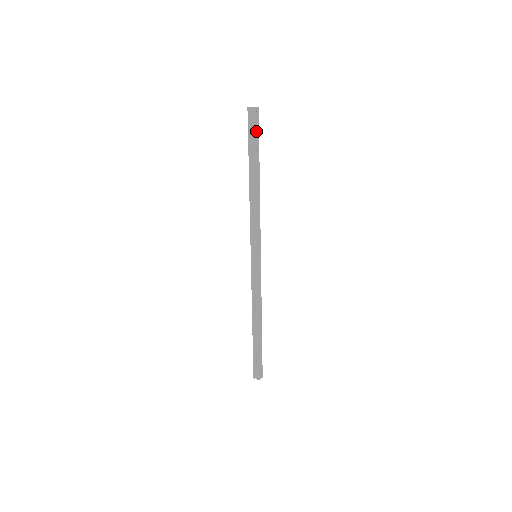
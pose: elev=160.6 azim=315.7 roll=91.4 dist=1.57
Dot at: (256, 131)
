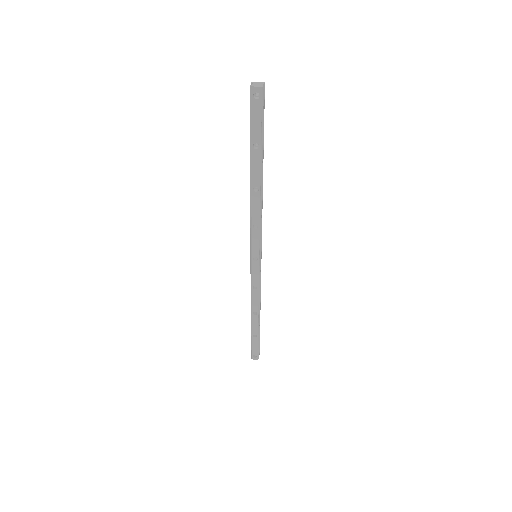
Dot at: (256, 119)
